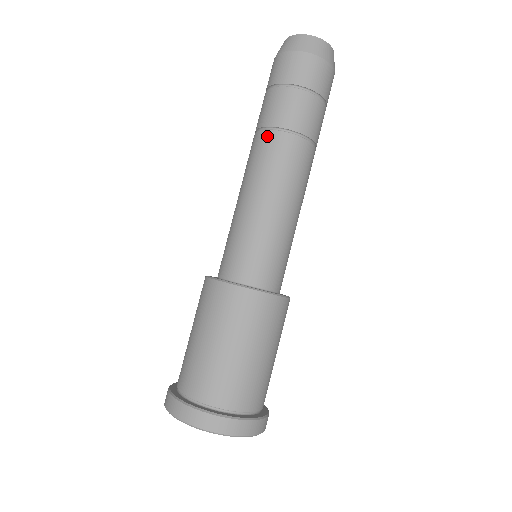
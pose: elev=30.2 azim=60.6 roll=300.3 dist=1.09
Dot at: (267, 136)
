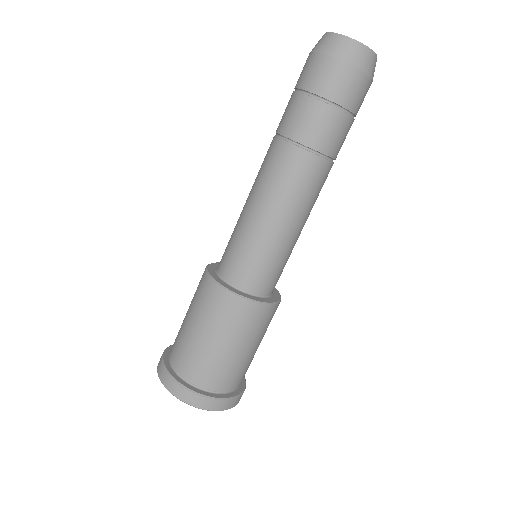
Dot at: (290, 151)
